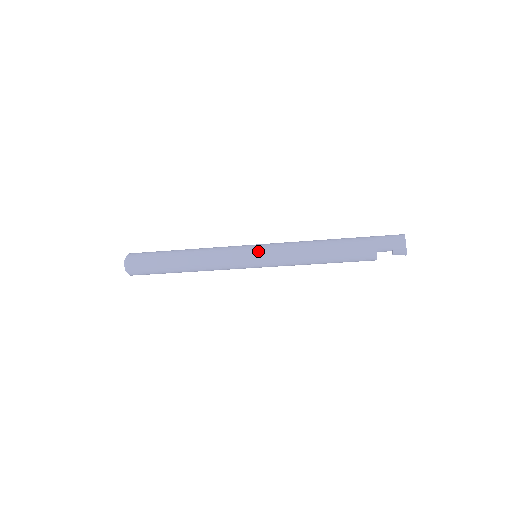
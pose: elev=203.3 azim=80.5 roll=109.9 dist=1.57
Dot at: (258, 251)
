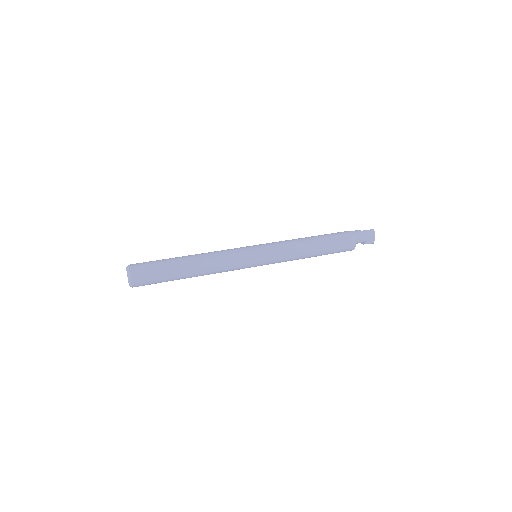
Dot at: (263, 258)
